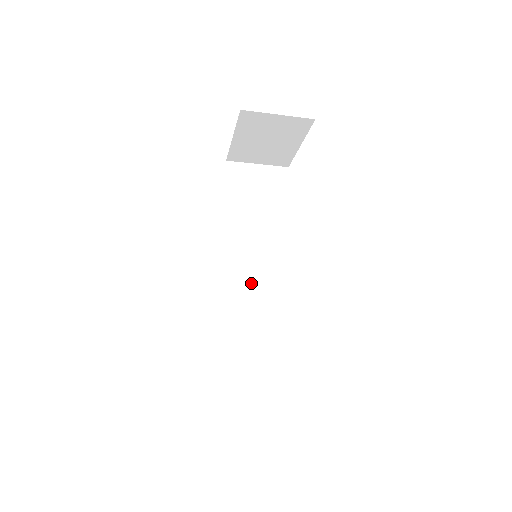
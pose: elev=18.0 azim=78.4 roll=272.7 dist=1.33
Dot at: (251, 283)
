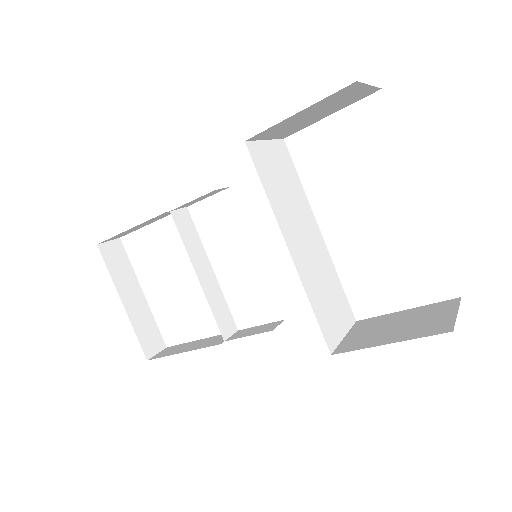
Dot at: (324, 294)
